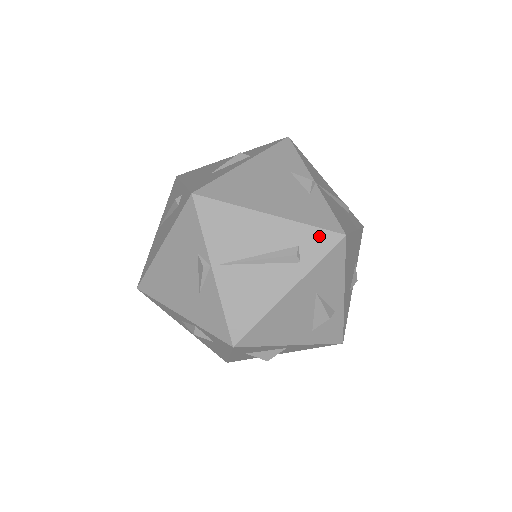
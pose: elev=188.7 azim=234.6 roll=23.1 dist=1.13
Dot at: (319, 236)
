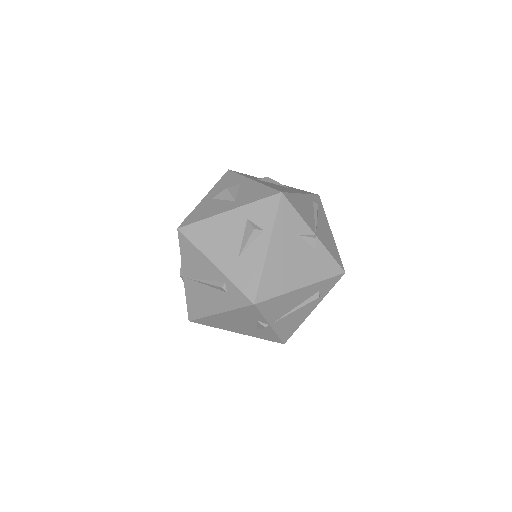
Dot at: (331, 281)
